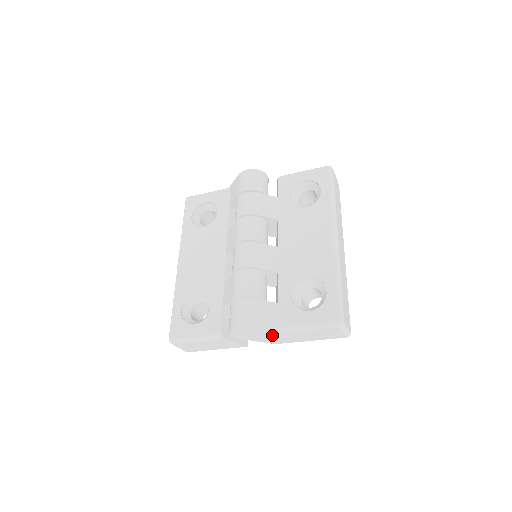
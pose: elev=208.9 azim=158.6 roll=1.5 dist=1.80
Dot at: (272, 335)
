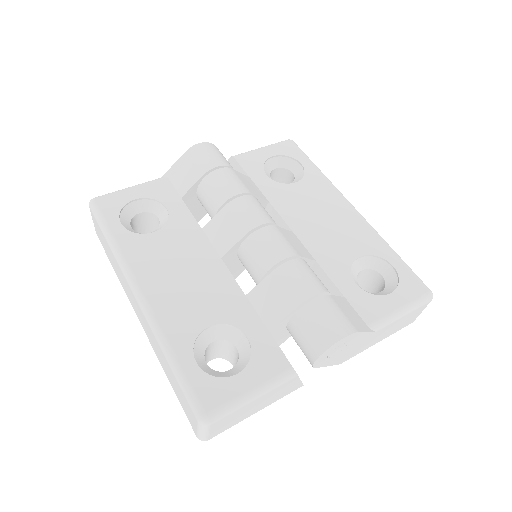
Dot at: (358, 343)
